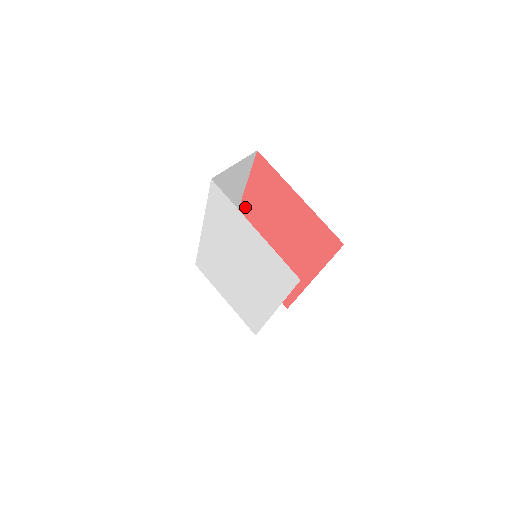
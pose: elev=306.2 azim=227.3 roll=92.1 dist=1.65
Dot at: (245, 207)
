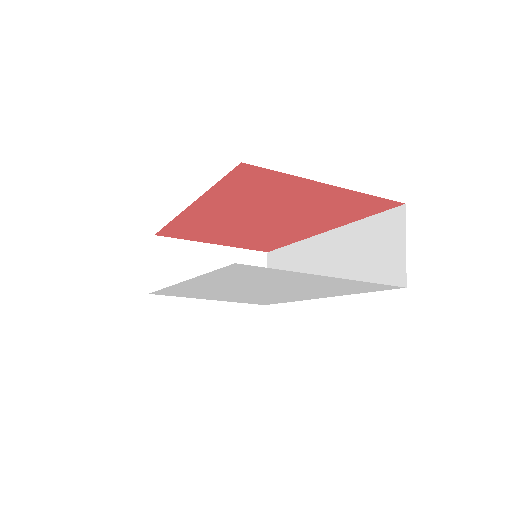
Dot at: (198, 209)
